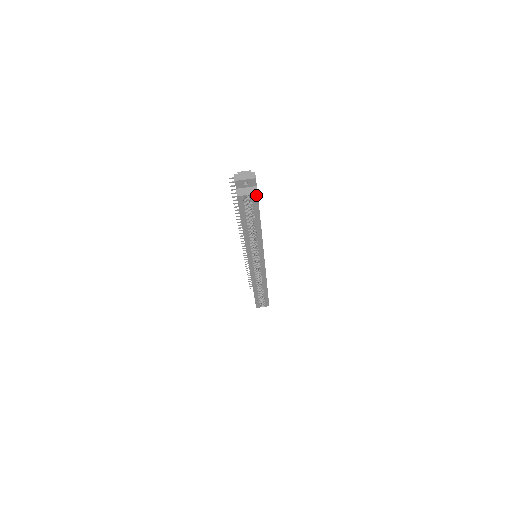
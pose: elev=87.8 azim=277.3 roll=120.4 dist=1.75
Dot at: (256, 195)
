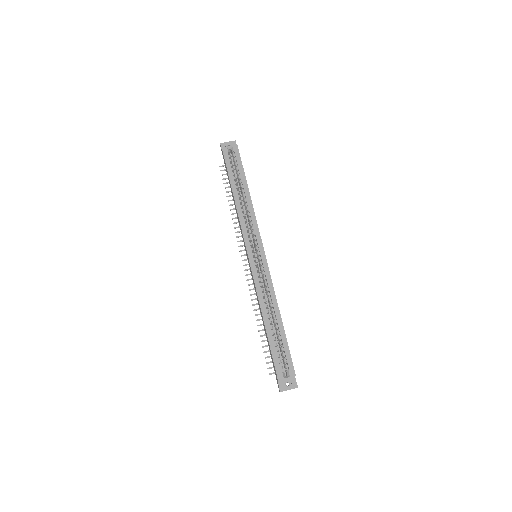
Dot at: (236, 147)
